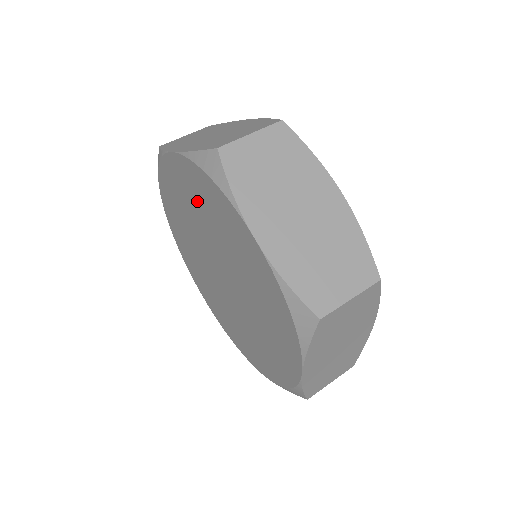
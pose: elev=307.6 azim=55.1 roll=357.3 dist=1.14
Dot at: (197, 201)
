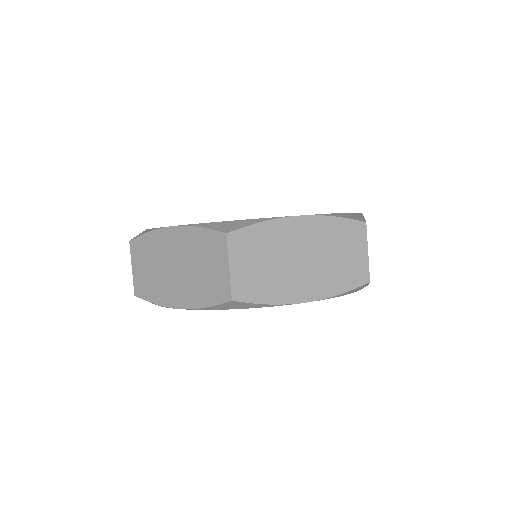
Dot at: occluded
